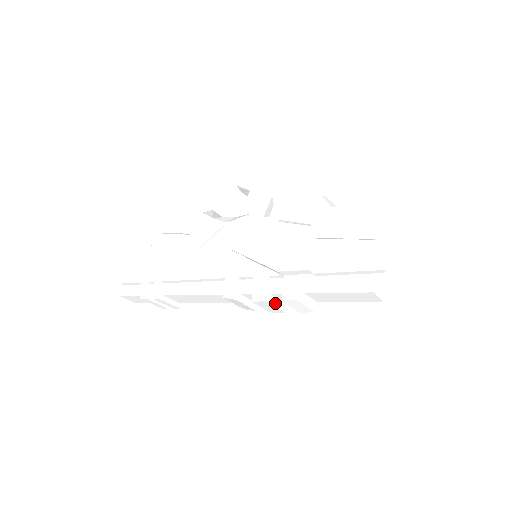
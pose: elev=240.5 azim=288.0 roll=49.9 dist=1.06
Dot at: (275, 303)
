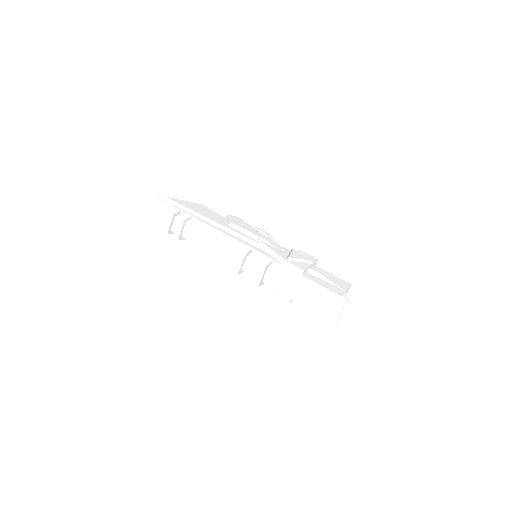
Dot at: (264, 274)
